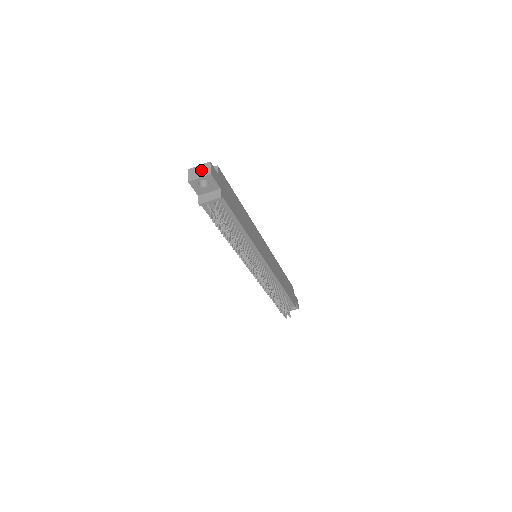
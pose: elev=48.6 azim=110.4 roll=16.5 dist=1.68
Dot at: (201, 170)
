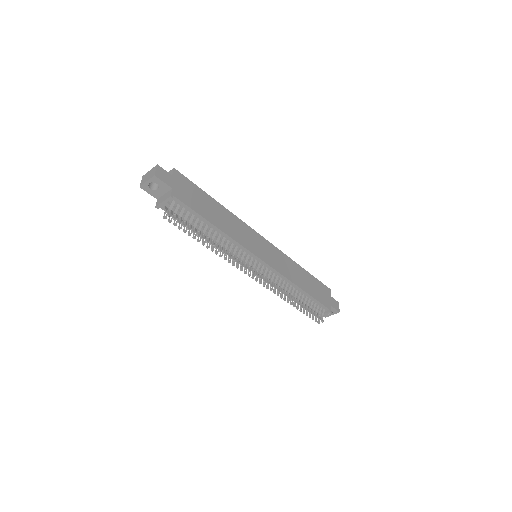
Dot at: (150, 174)
